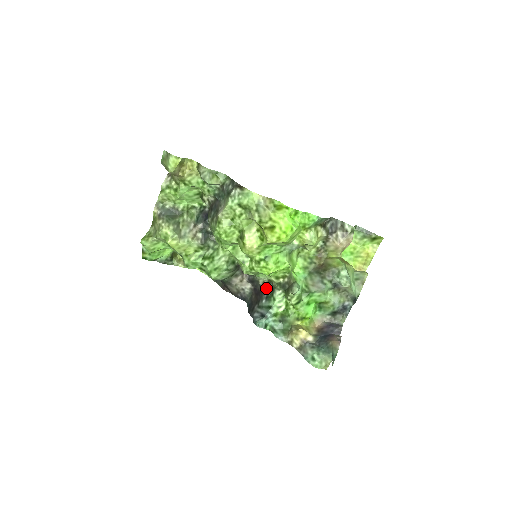
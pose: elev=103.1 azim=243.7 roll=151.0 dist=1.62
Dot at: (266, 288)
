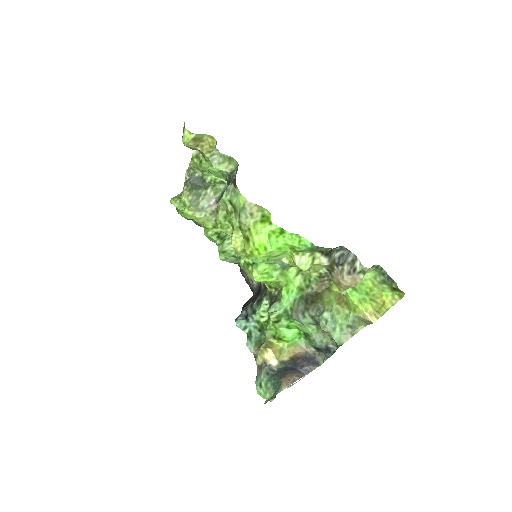
Dot at: (263, 291)
